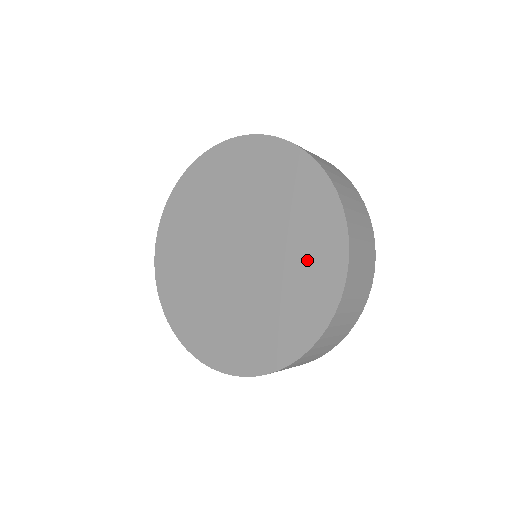
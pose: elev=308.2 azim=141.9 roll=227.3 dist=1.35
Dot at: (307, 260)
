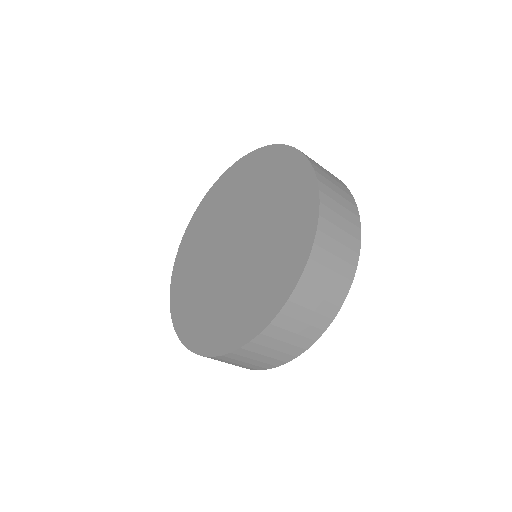
Dot at: (286, 201)
